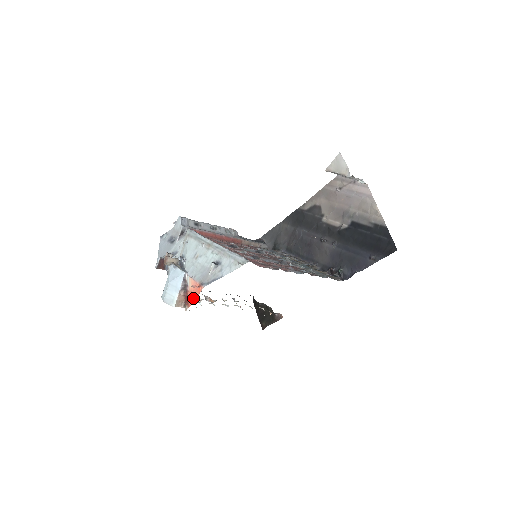
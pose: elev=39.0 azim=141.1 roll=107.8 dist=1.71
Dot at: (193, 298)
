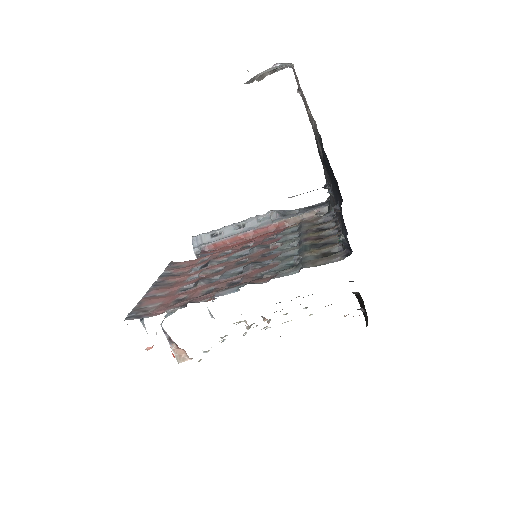
Dot at: (173, 354)
